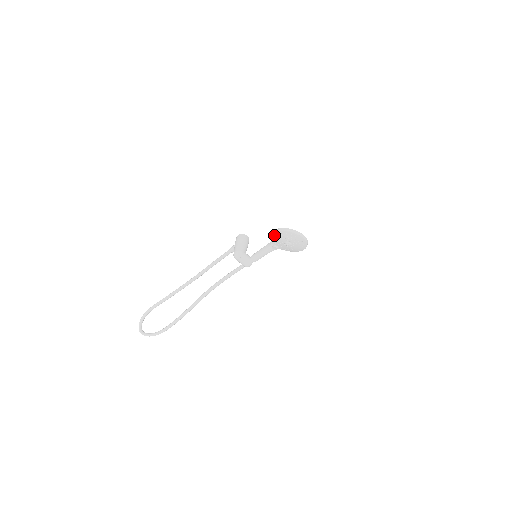
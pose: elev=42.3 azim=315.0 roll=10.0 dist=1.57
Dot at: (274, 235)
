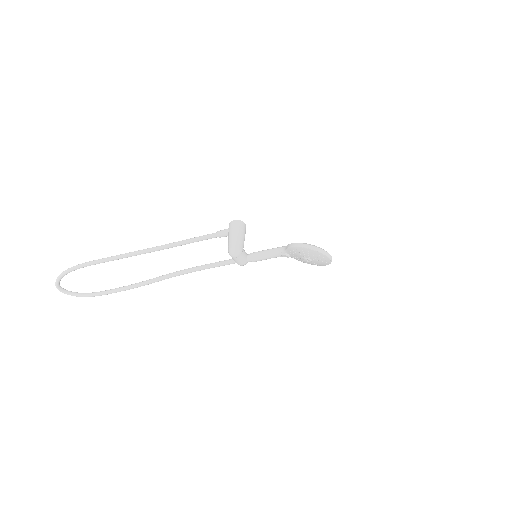
Dot at: (296, 248)
